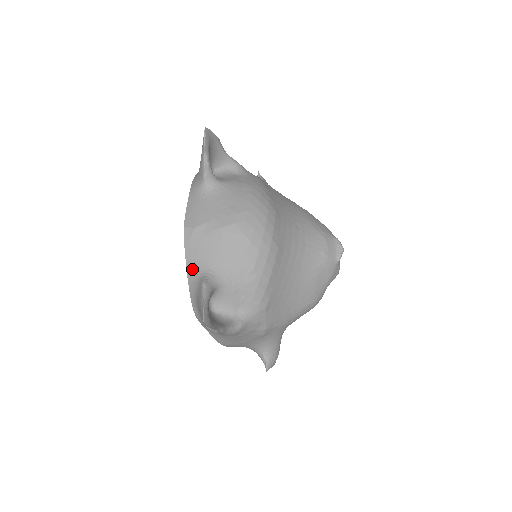
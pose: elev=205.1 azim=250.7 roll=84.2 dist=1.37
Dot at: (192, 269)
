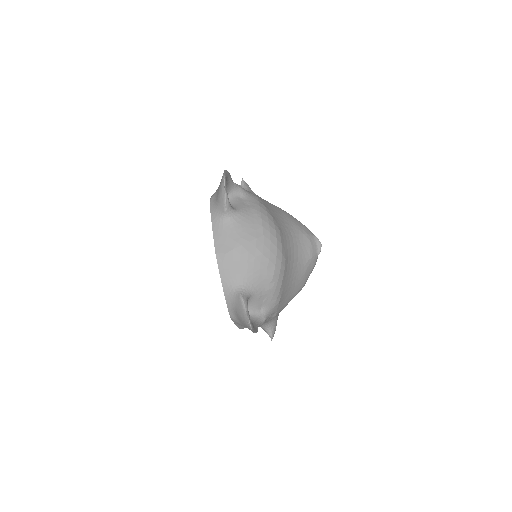
Dot at: (227, 285)
